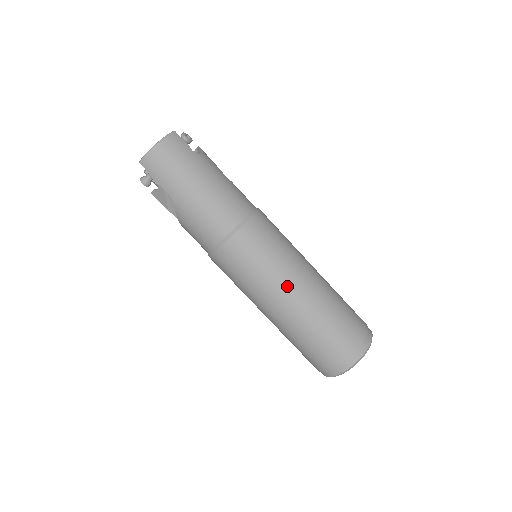
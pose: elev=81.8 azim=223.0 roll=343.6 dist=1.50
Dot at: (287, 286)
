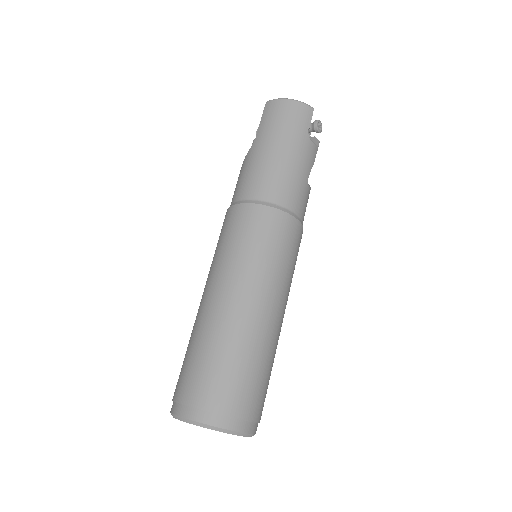
Dot at: (237, 285)
